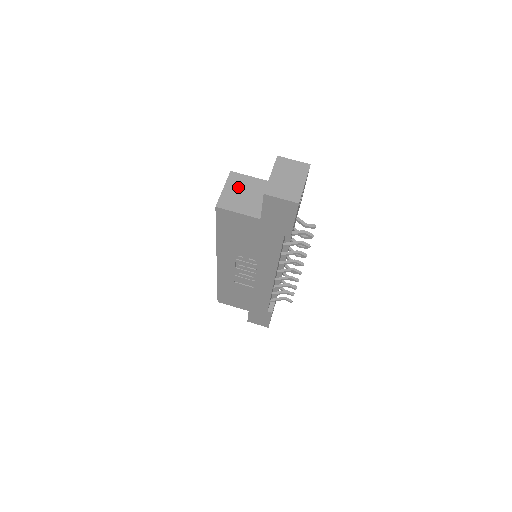
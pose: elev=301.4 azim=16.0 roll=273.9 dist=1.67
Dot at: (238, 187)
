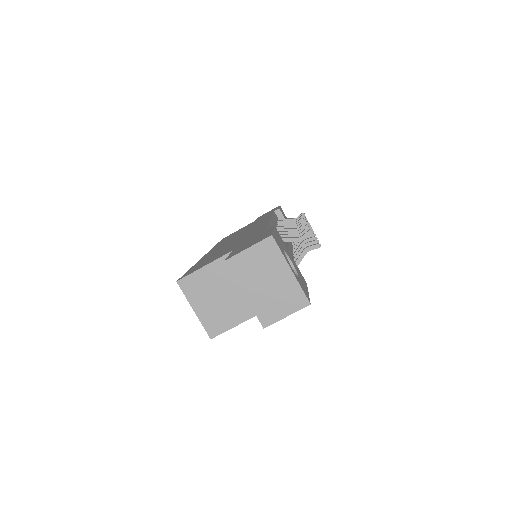
Dot at: (205, 294)
